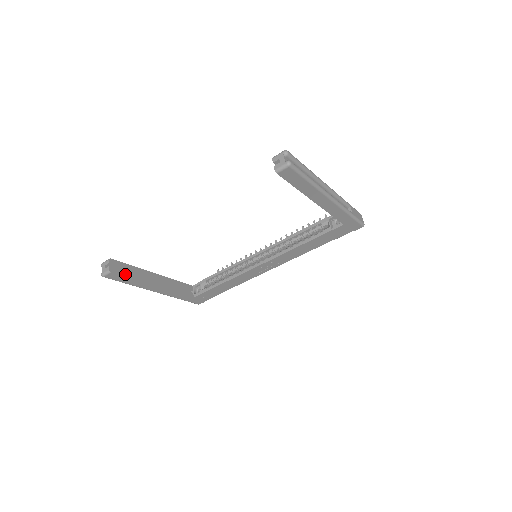
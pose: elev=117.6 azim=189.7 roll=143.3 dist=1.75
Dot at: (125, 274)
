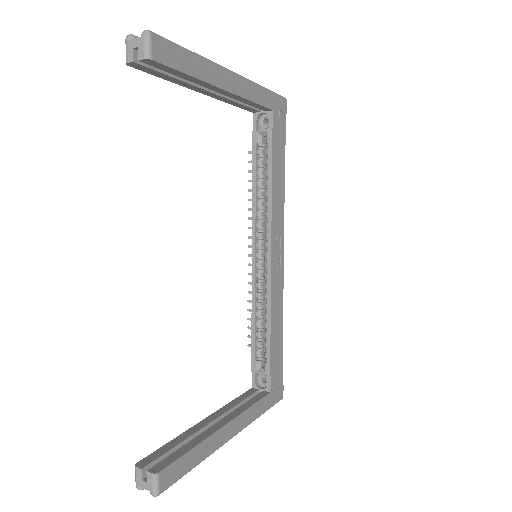
Dot at: (177, 455)
